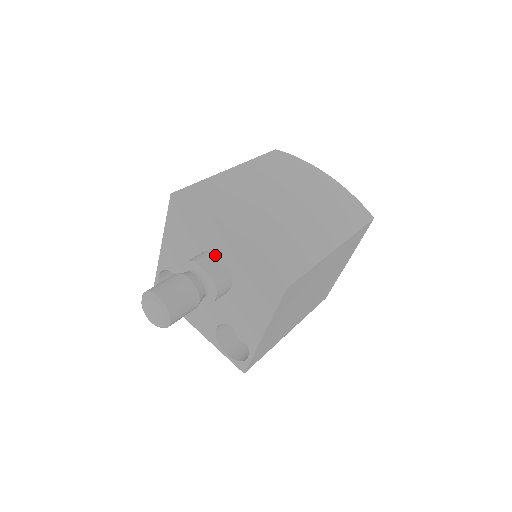
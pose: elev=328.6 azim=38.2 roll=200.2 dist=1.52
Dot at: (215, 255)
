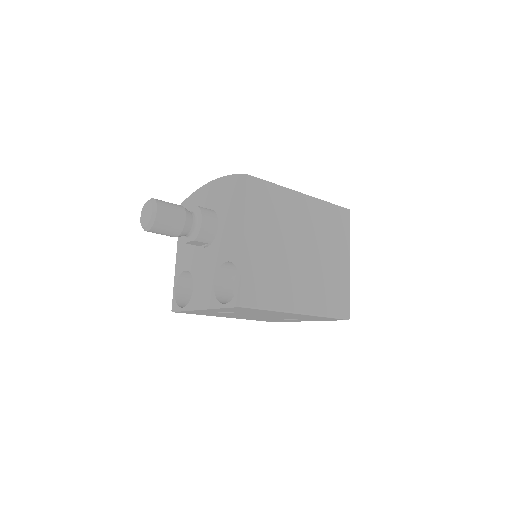
Dot at: occluded
